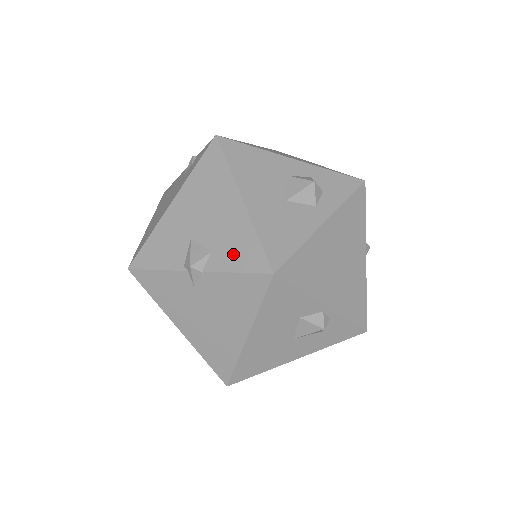
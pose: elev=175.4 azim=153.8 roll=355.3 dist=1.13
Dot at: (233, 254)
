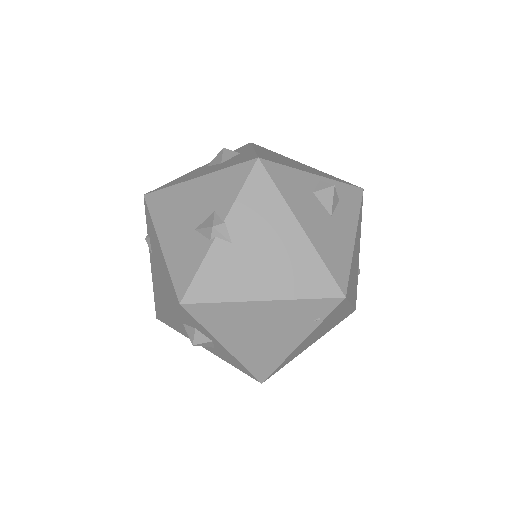
Dot at: (227, 191)
